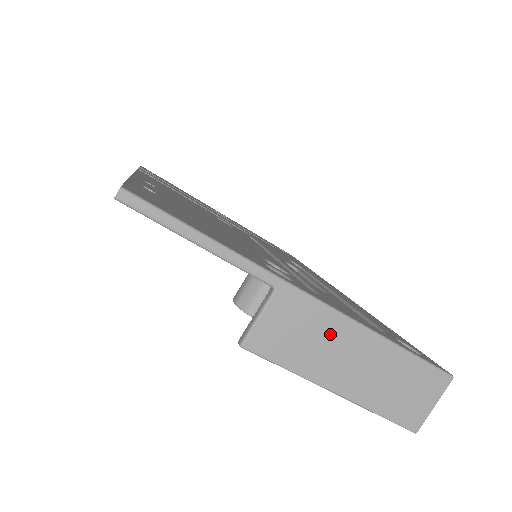
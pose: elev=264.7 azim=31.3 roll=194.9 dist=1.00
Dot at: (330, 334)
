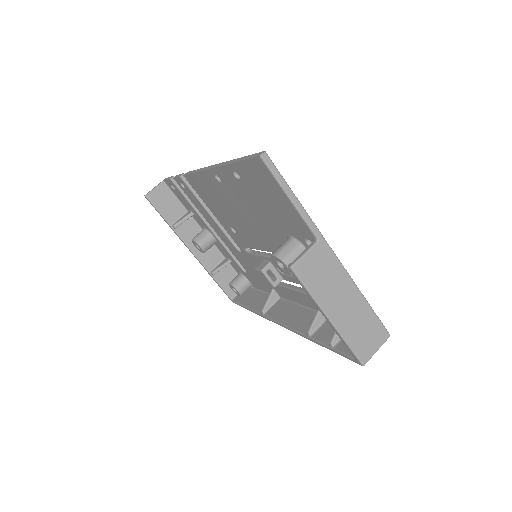
Dot at: (337, 280)
